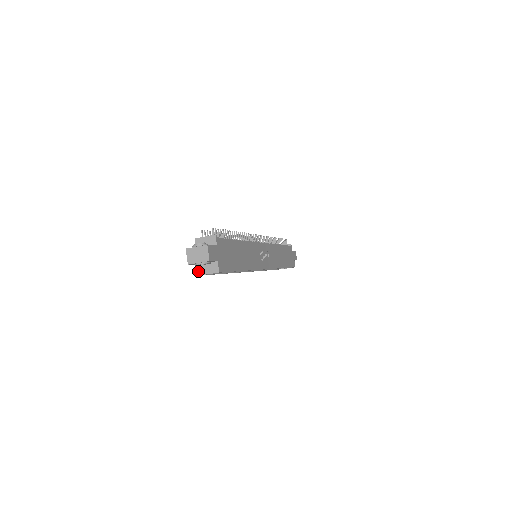
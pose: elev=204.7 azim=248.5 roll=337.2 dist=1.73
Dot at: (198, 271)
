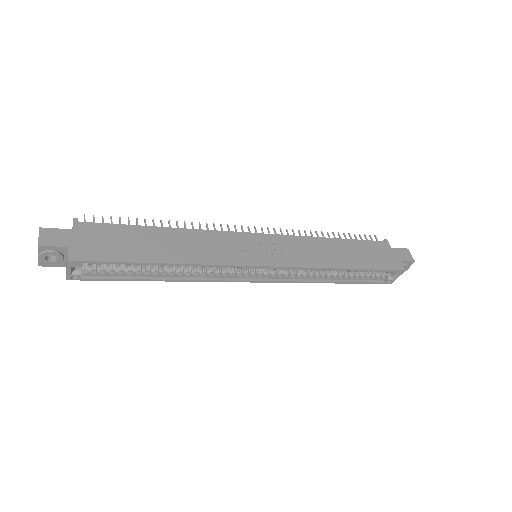
Dot at: occluded
